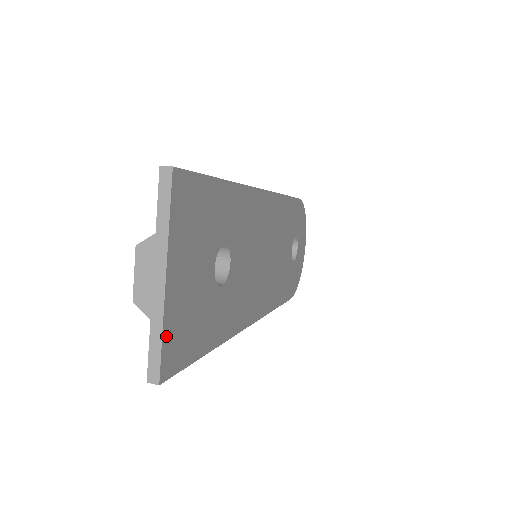
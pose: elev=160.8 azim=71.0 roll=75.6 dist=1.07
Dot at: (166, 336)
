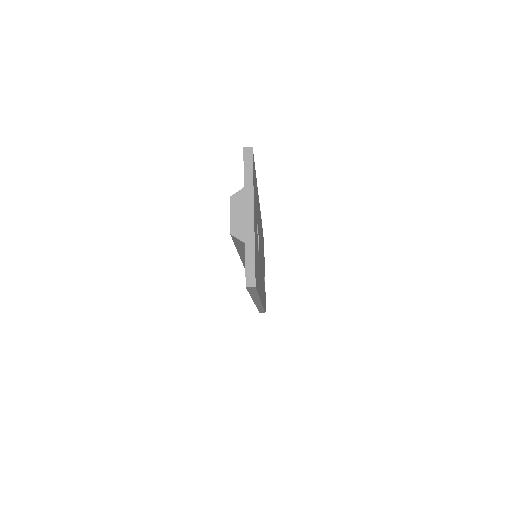
Dot at: (255, 255)
